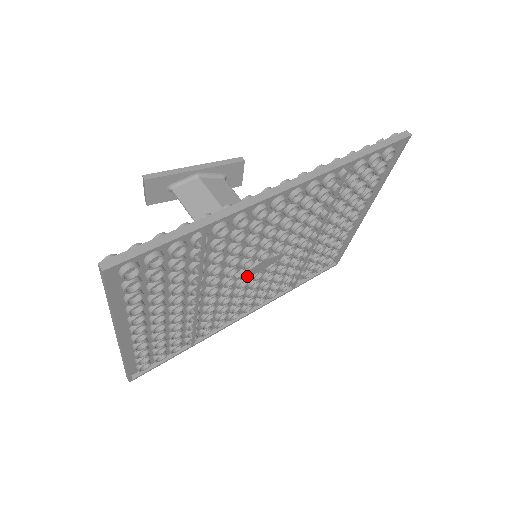
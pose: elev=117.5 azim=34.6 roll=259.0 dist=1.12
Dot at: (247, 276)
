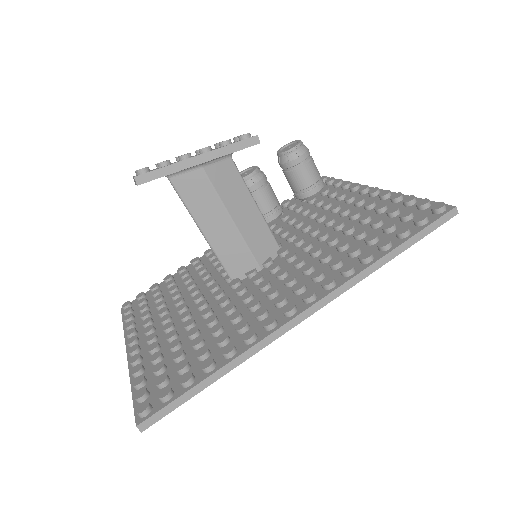
Dot at: occluded
